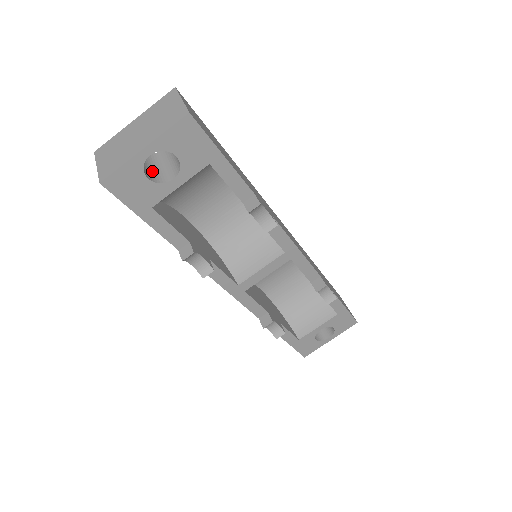
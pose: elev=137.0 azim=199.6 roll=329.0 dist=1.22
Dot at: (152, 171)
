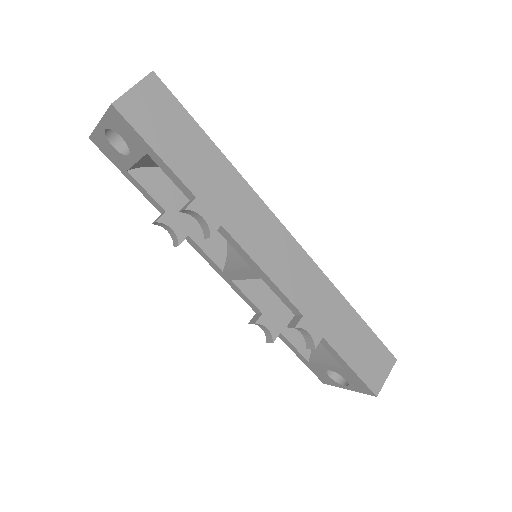
Dot at: occluded
